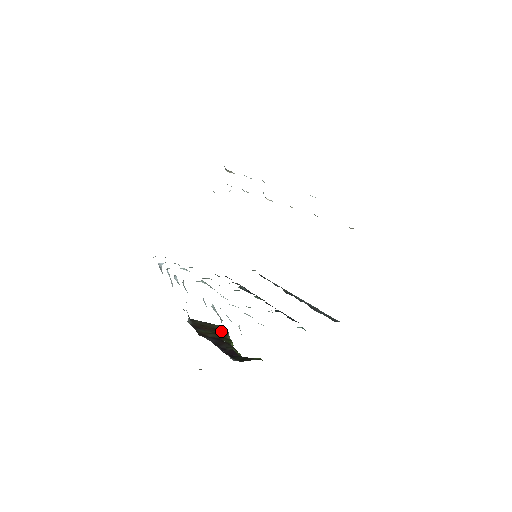
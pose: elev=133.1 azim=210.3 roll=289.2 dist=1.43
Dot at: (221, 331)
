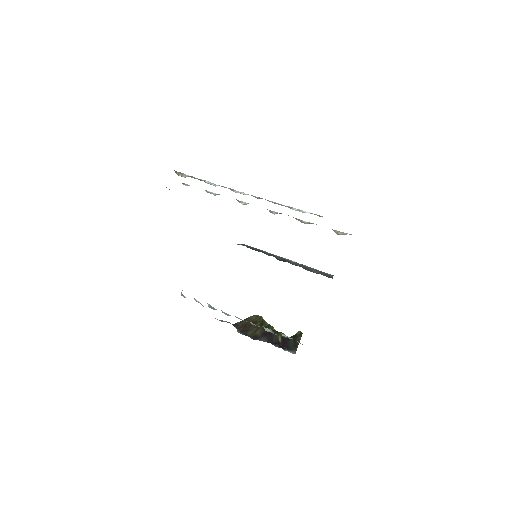
Dot at: (258, 321)
